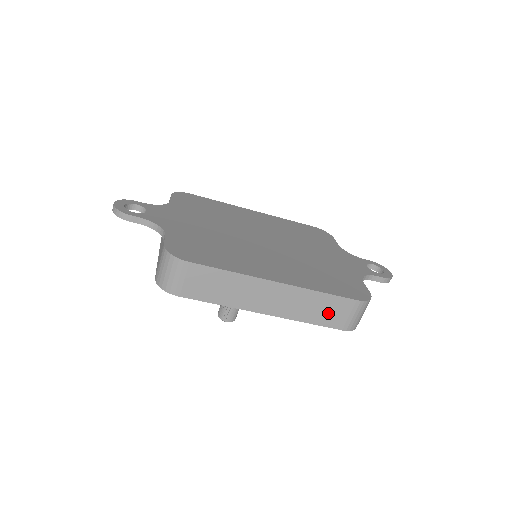
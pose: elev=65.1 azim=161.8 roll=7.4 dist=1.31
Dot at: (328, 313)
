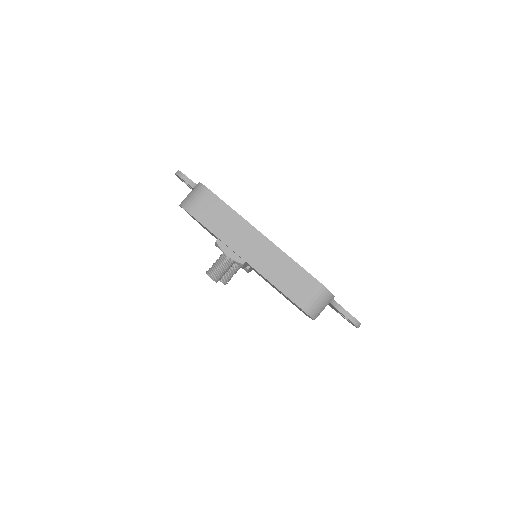
Dot at: (293, 284)
